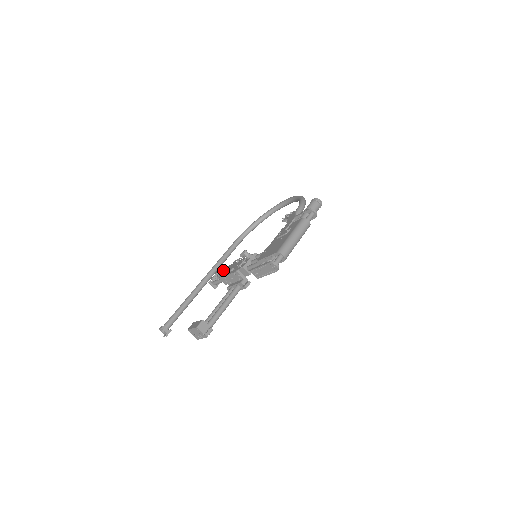
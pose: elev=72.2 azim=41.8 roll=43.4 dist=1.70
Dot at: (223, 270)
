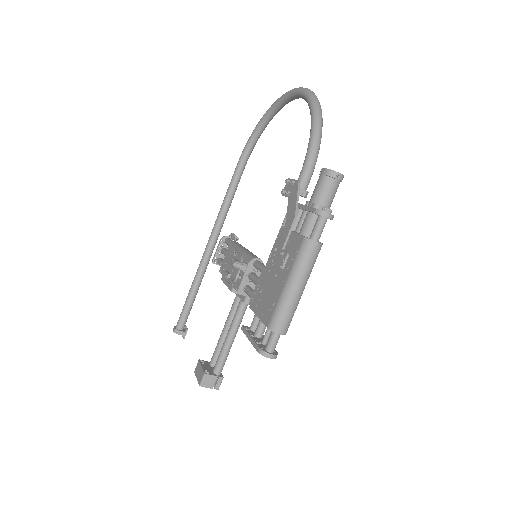
Dot at: (226, 241)
